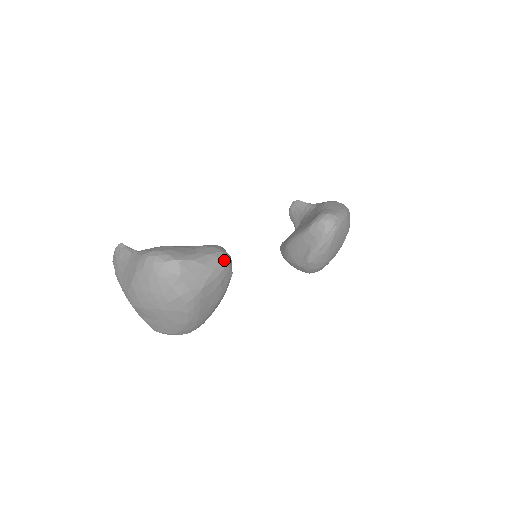
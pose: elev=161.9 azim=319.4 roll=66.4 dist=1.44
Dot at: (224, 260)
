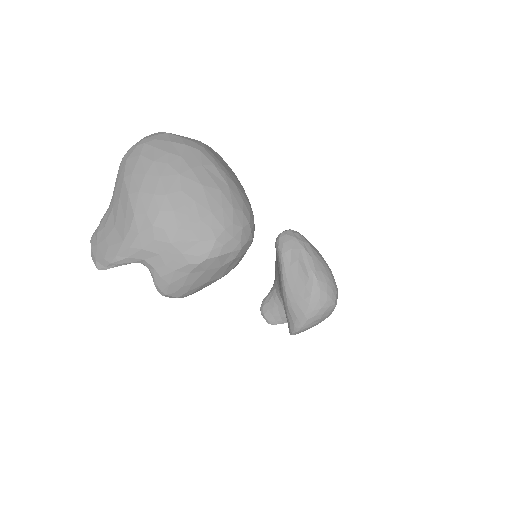
Dot at: occluded
